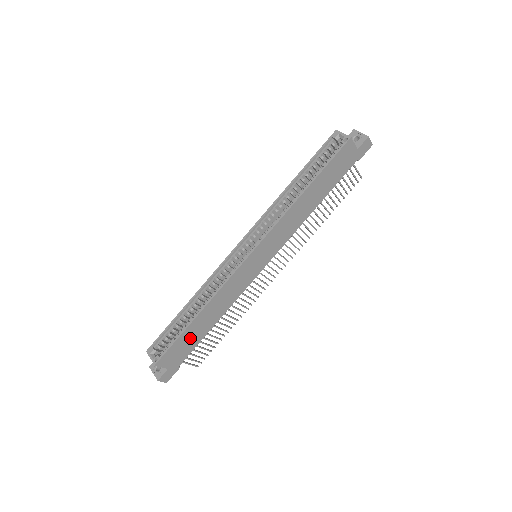
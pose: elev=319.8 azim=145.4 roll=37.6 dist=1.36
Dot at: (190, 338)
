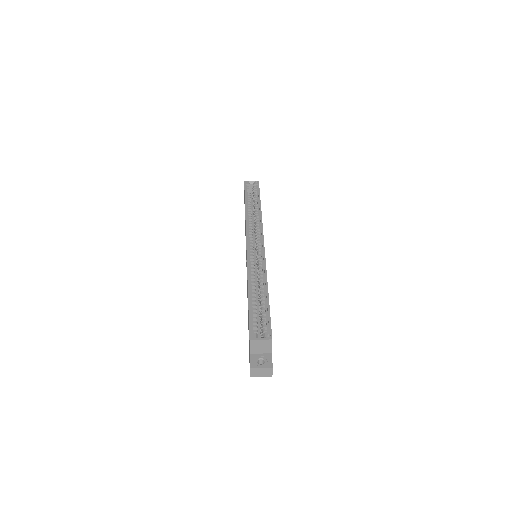
Dot at: occluded
